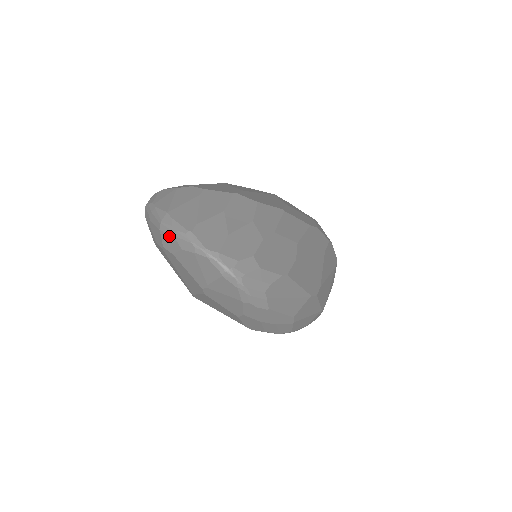
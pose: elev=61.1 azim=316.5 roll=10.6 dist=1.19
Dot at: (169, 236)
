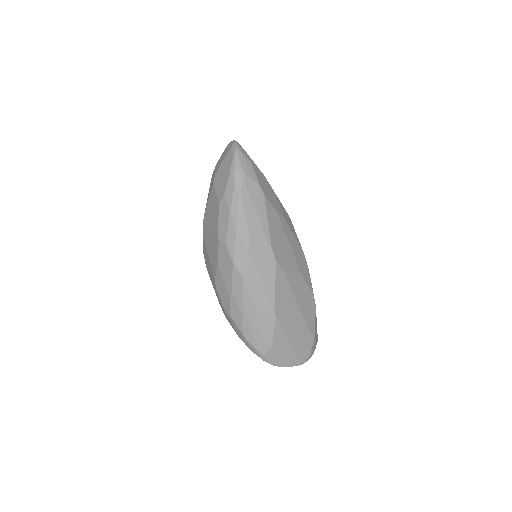
Dot at: occluded
